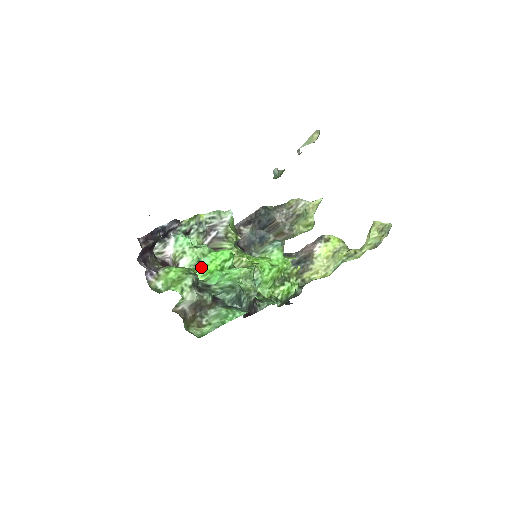
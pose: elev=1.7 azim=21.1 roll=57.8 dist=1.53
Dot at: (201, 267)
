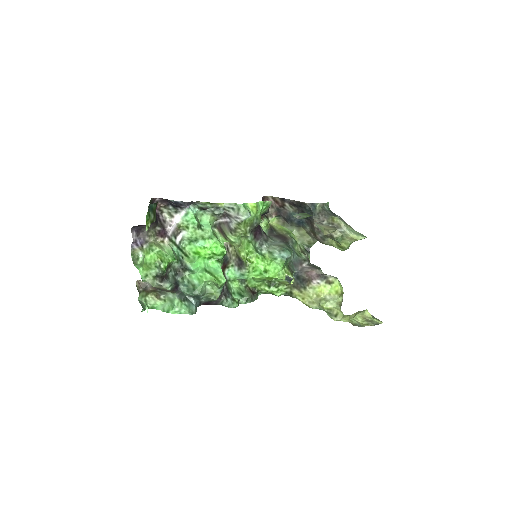
Dot at: (195, 246)
